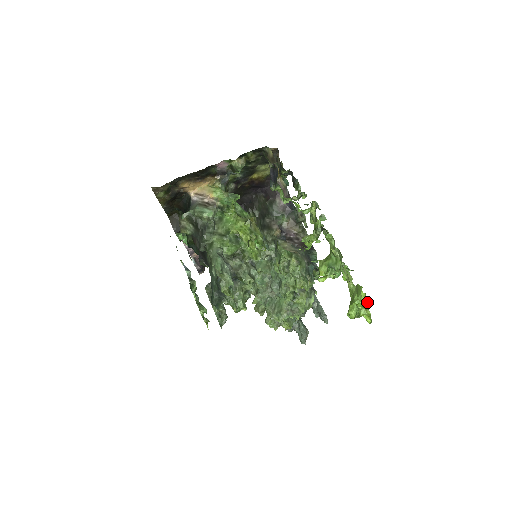
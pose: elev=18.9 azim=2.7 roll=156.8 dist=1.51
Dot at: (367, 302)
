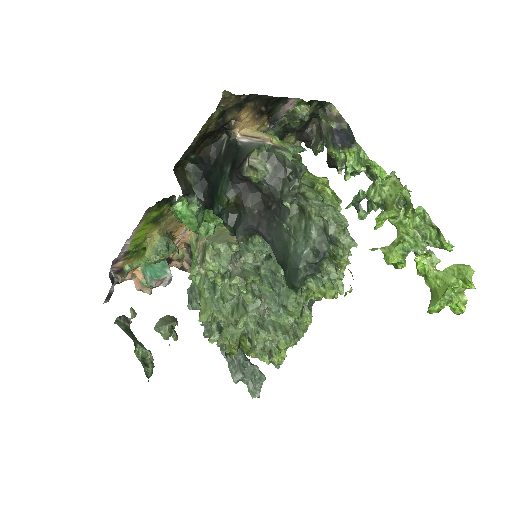
Dot at: (472, 283)
